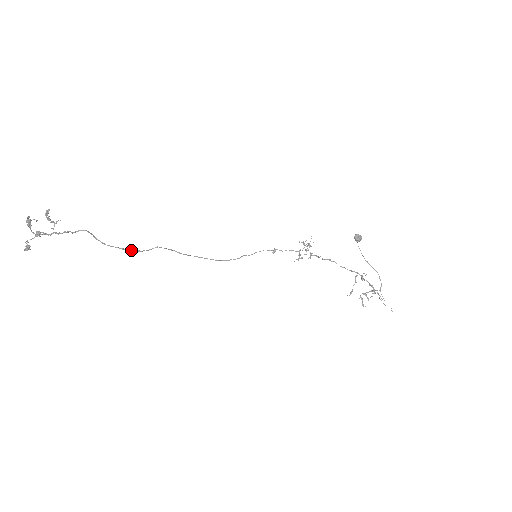
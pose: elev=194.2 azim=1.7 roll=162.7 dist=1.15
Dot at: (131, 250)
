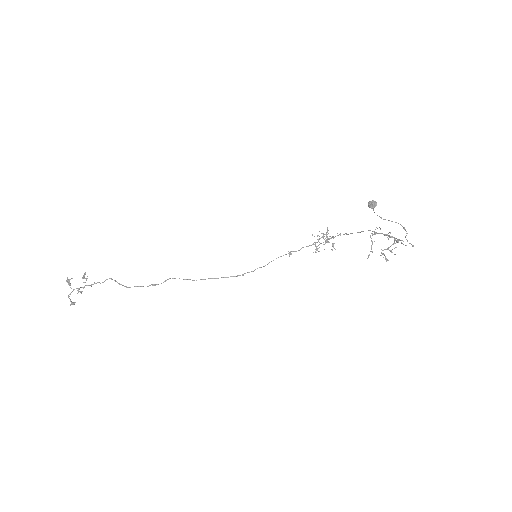
Dot at: (147, 286)
